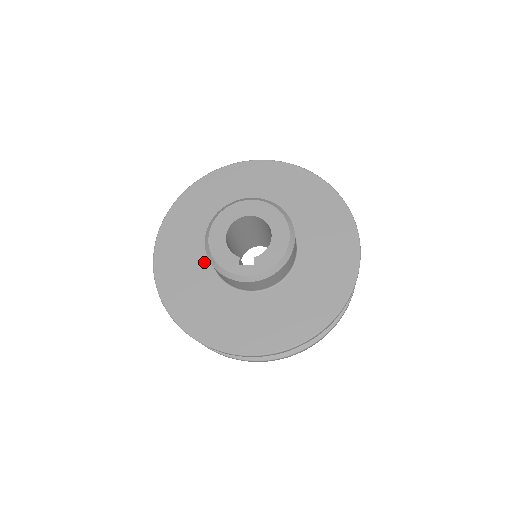
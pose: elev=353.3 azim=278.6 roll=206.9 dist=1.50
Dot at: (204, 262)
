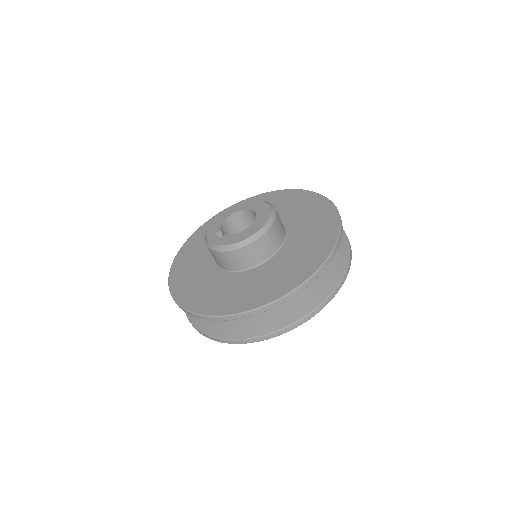
Dot at: occluded
